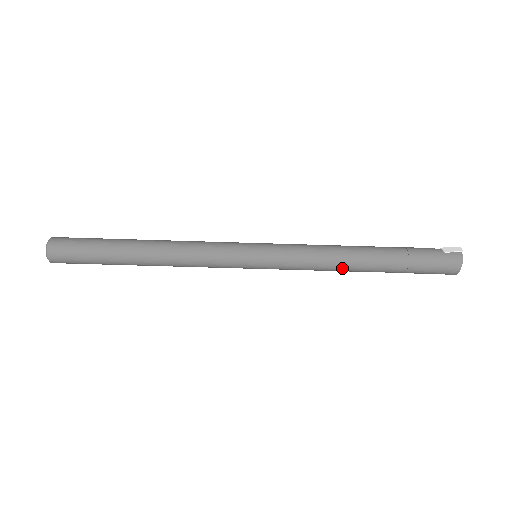
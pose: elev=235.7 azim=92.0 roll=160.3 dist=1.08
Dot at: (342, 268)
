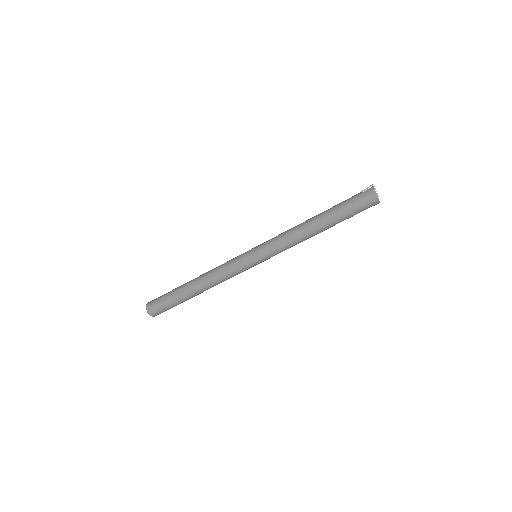
Dot at: (306, 235)
